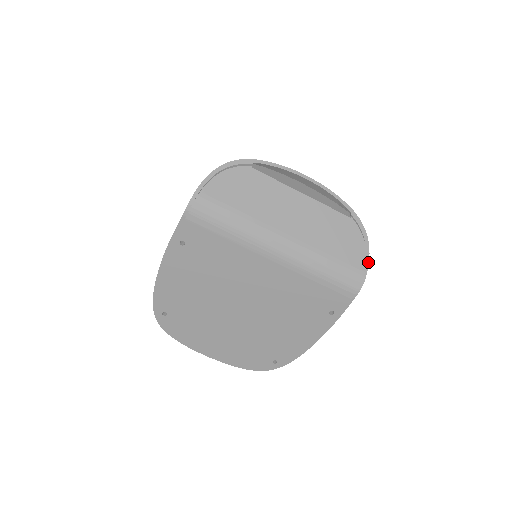
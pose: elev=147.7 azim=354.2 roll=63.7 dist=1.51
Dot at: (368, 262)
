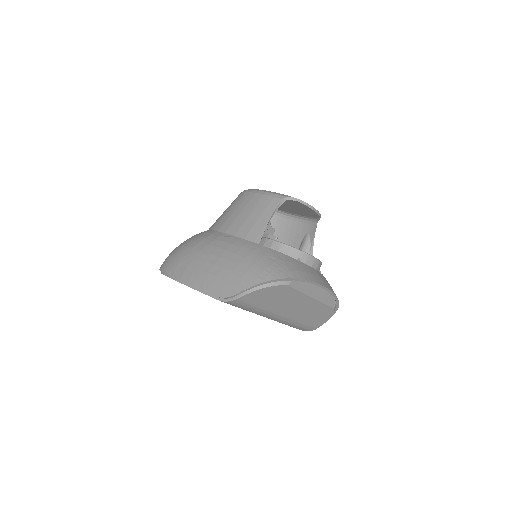
Dot at: occluded
